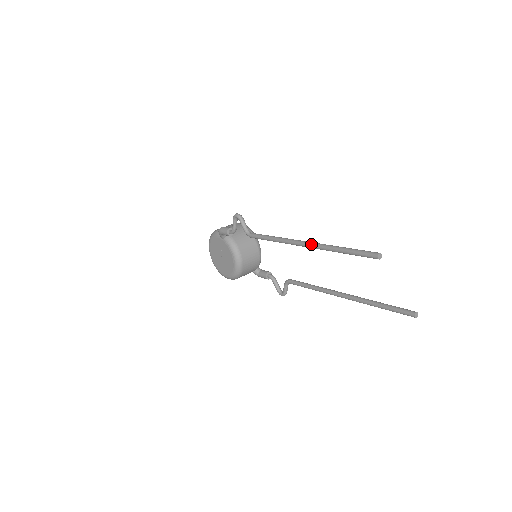
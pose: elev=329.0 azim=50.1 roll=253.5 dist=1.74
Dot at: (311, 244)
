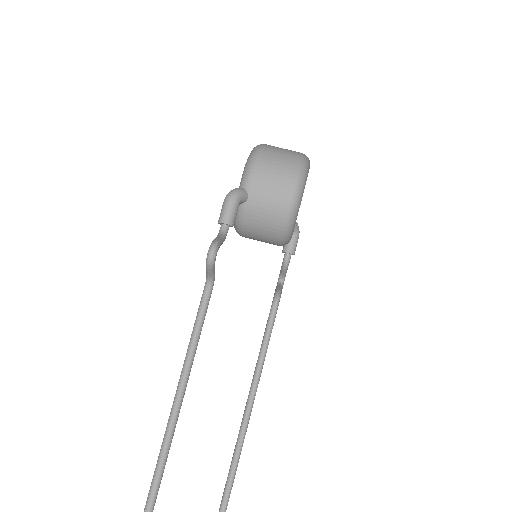
Dot at: (163, 439)
